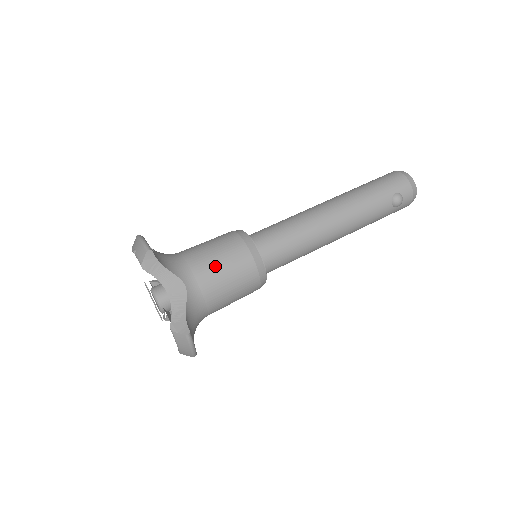
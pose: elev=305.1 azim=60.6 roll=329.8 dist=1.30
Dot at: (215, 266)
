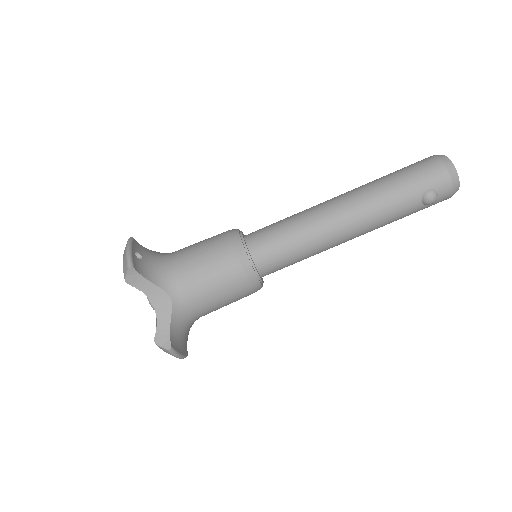
Dot at: (202, 278)
